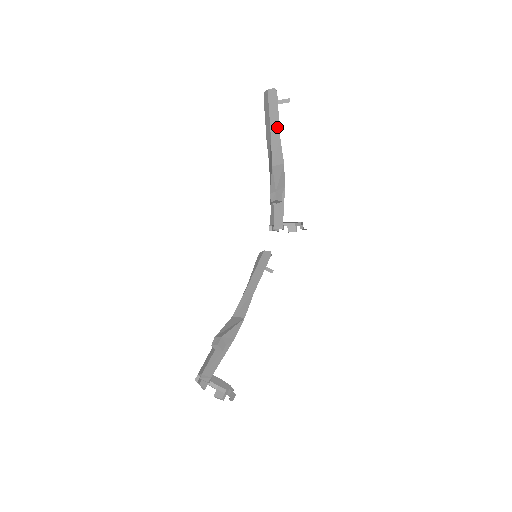
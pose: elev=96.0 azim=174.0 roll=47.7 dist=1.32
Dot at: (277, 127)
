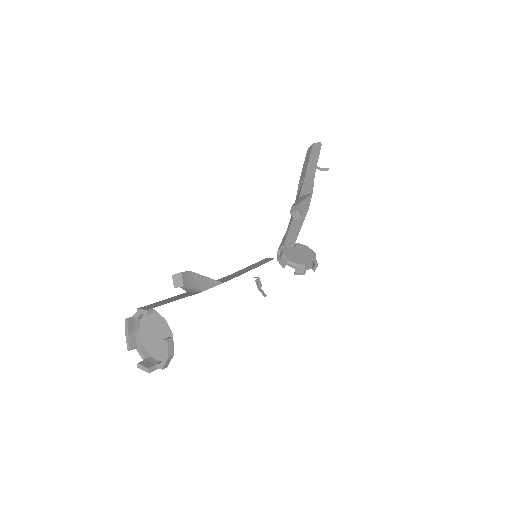
Dot at: (314, 168)
